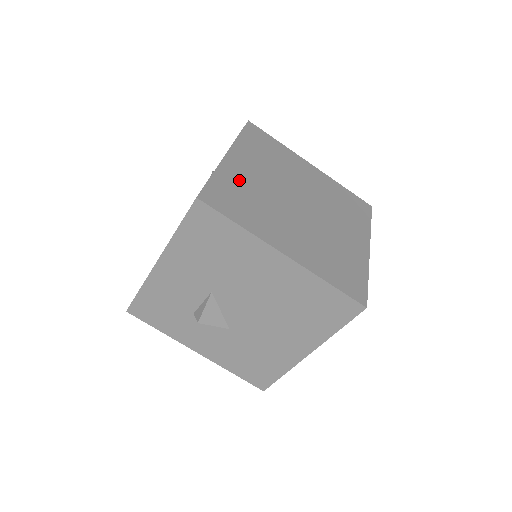
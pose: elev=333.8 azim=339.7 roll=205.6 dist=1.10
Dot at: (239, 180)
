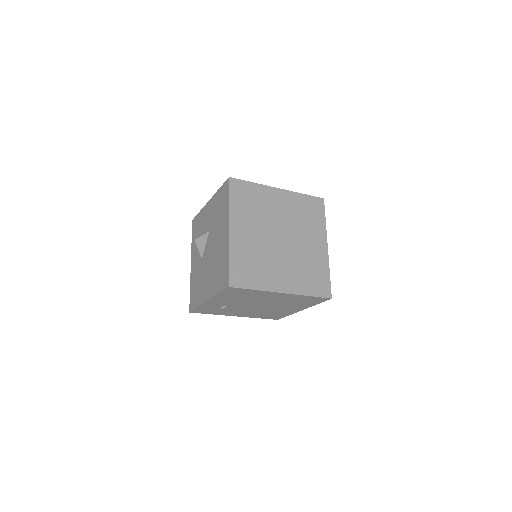
Dot at: (264, 198)
